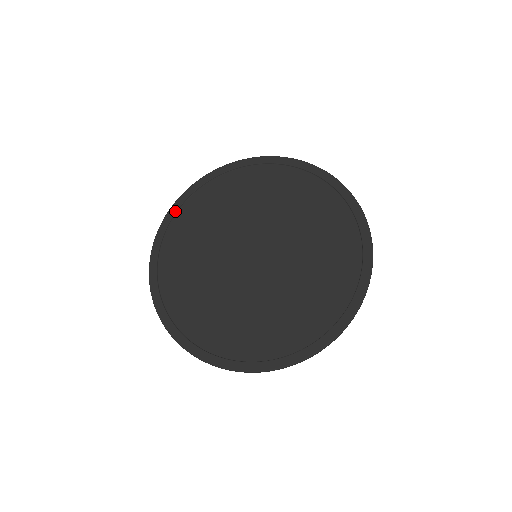
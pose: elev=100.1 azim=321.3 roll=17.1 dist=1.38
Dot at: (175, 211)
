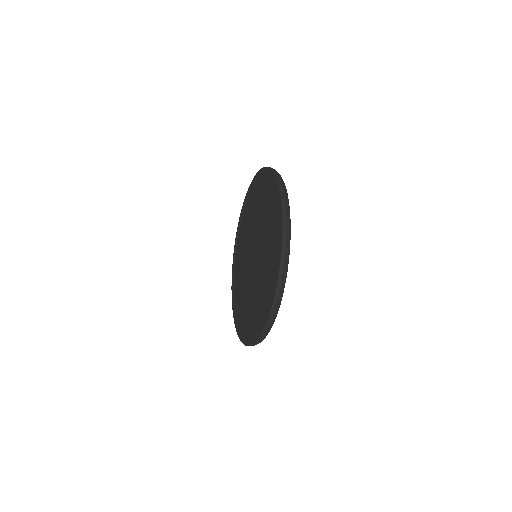
Dot at: (232, 284)
